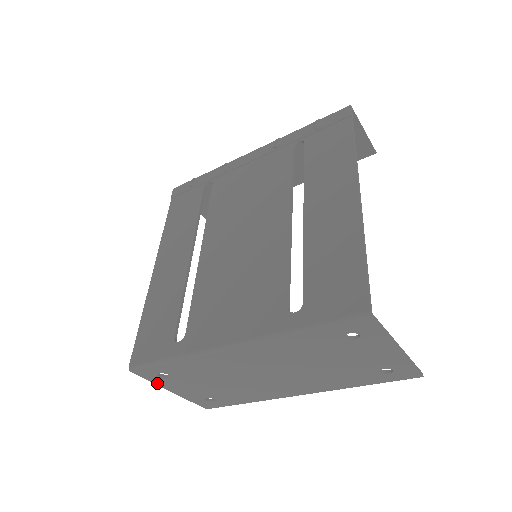
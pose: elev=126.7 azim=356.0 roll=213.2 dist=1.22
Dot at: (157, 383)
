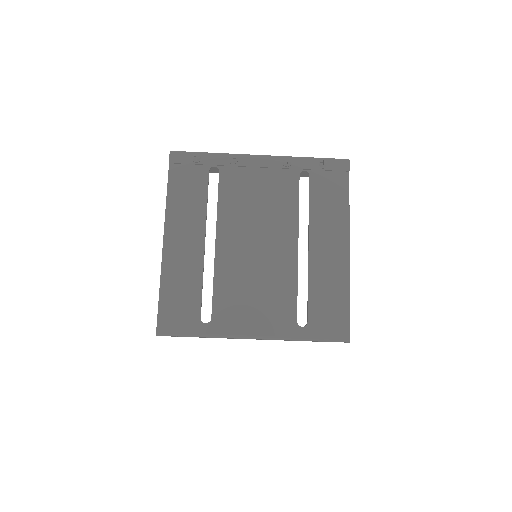
Dot at: occluded
